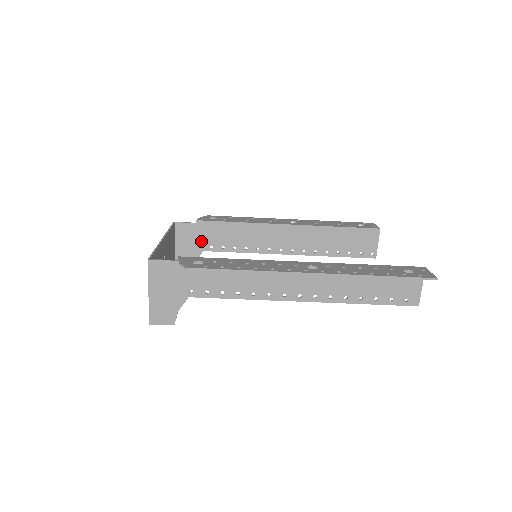
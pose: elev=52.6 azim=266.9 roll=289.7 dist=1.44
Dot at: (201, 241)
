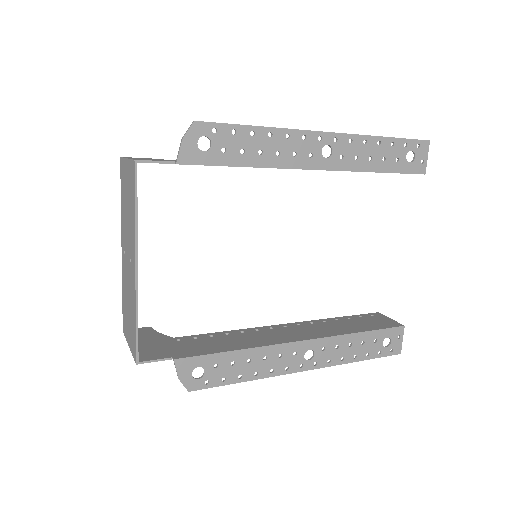
Dot at: occluded
